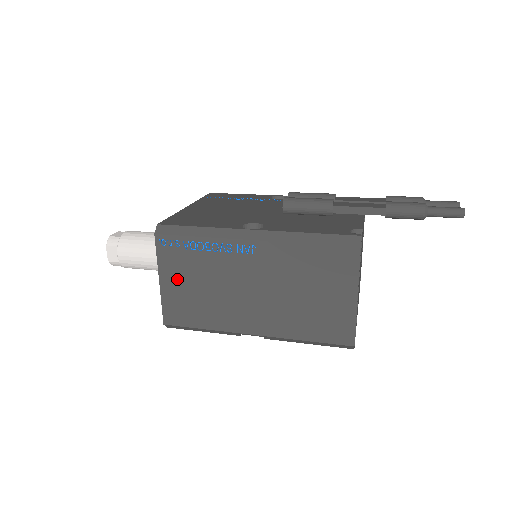
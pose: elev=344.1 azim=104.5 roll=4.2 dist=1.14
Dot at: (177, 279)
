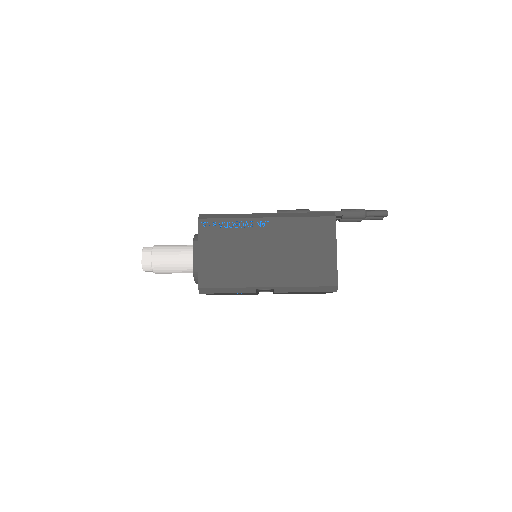
Dot at: (212, 250)
